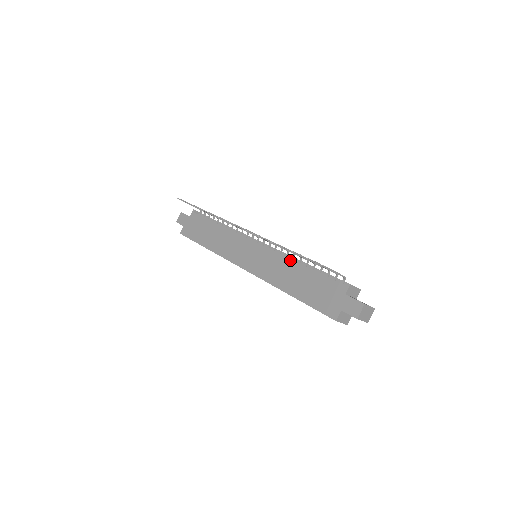
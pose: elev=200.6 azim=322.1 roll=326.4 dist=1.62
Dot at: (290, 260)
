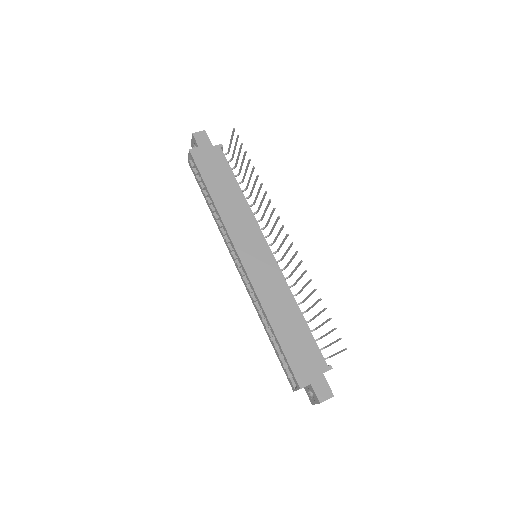
Dot at: (293, 297)
